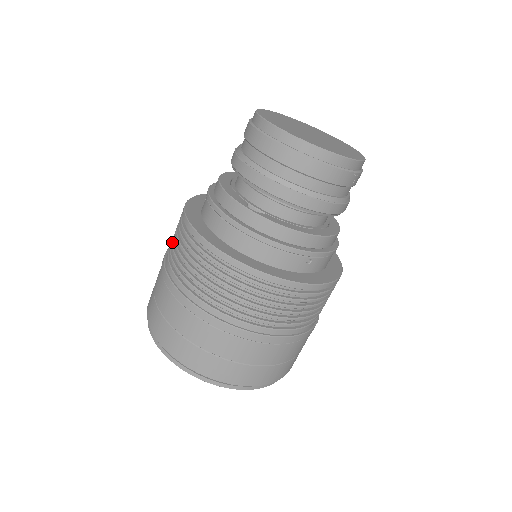
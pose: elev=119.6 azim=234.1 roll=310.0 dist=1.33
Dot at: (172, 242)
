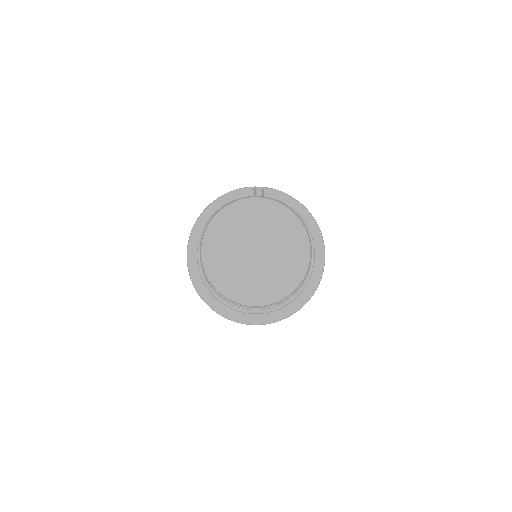
Dot at: occluded
